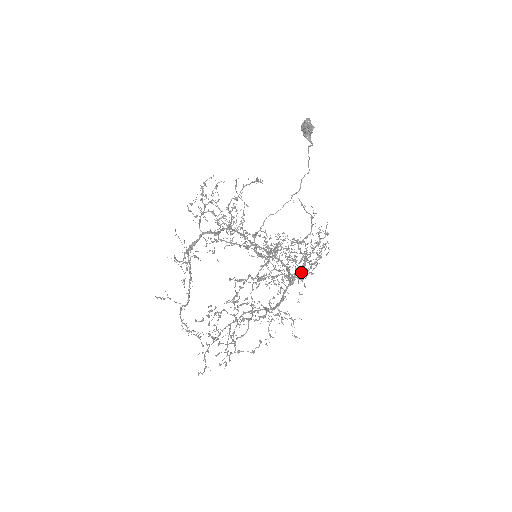
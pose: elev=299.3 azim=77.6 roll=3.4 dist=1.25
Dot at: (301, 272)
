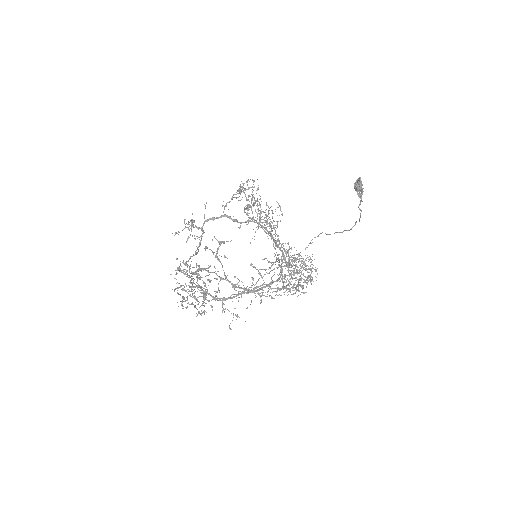
Dot at: (245, 290)
